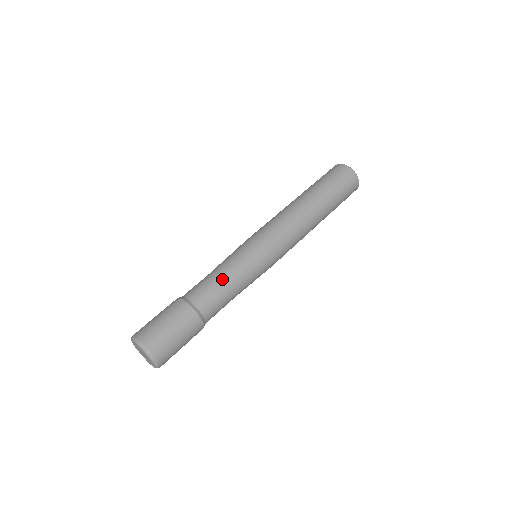
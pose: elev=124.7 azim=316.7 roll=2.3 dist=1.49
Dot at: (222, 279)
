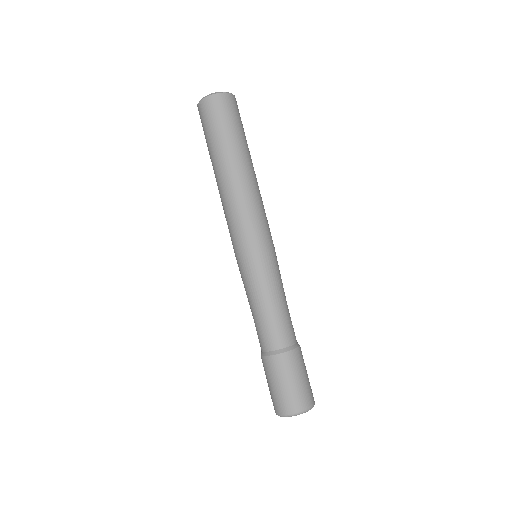
Dot at: (271, 308)
